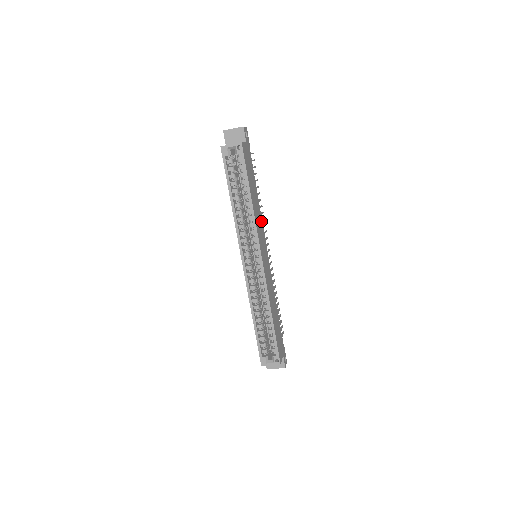
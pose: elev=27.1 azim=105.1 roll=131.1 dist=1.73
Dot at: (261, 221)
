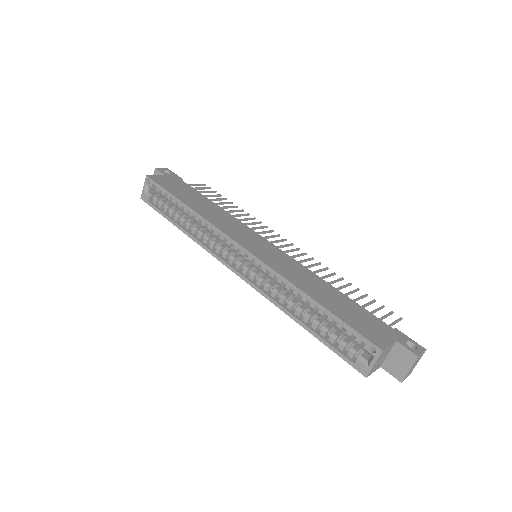
Dot at: (235, 221)
